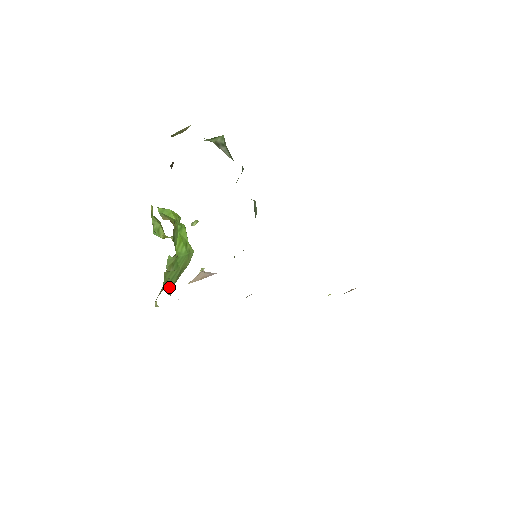
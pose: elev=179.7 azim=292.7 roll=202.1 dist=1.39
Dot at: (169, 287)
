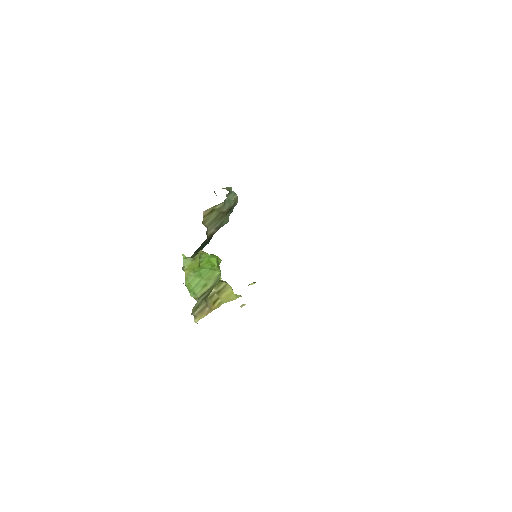
Dot at: (195, 293)
